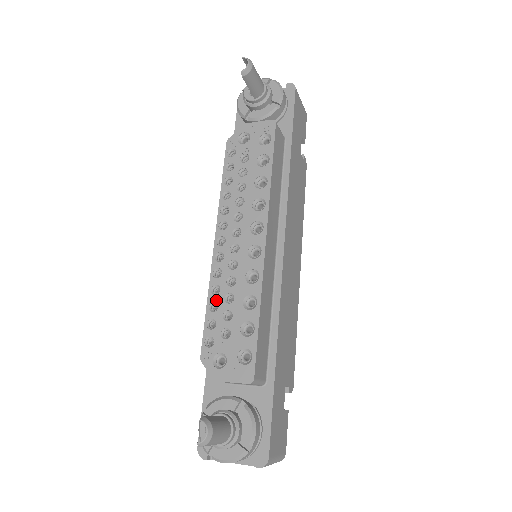
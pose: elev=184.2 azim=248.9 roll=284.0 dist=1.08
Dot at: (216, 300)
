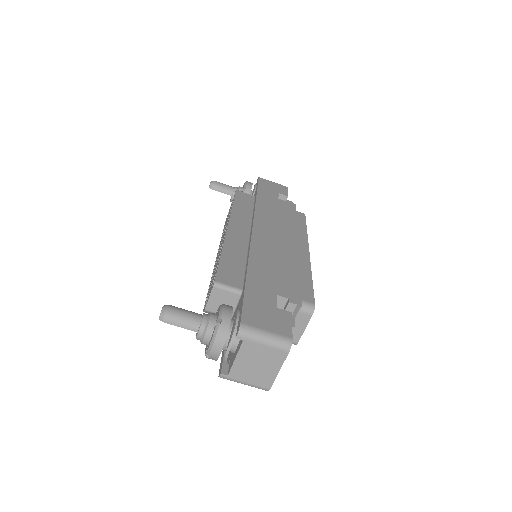
Dot at: (211, 279)
